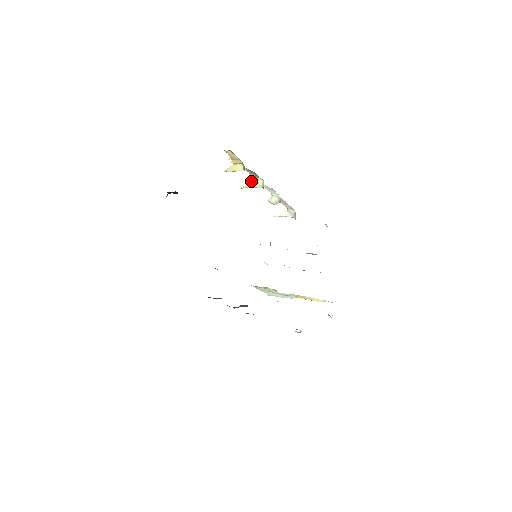
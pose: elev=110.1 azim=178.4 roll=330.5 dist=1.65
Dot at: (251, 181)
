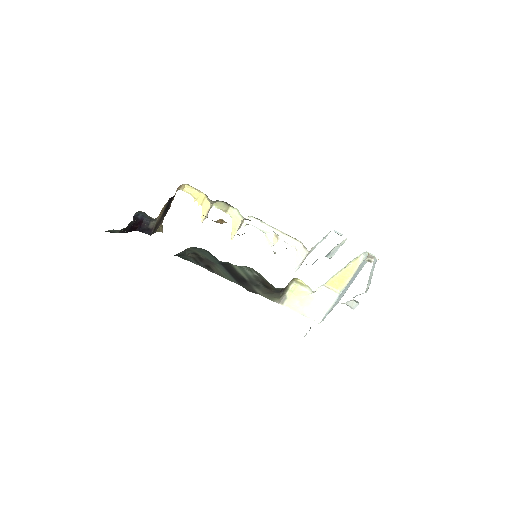
Dot at: (232, 222)
